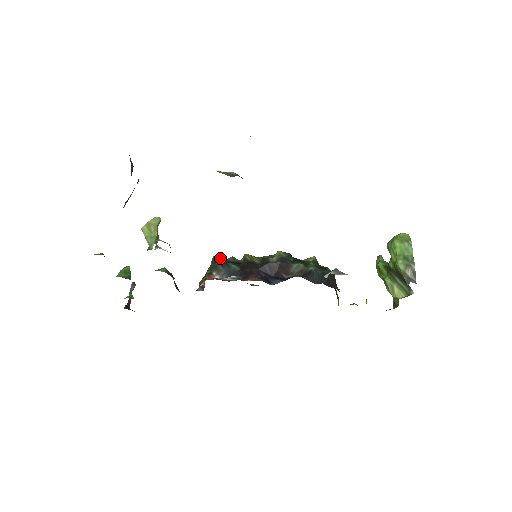
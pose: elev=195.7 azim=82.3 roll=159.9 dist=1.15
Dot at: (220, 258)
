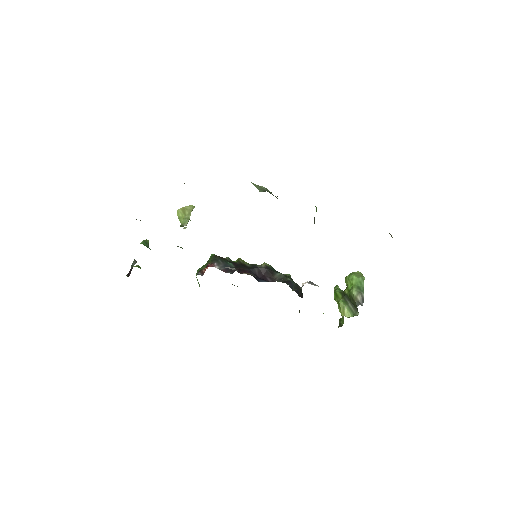
Dot at: (219, 256)
